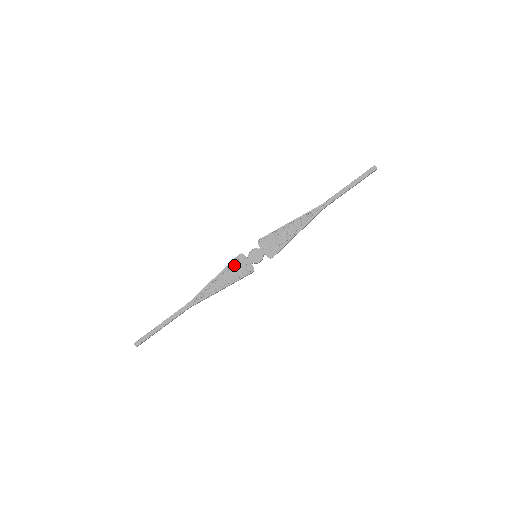
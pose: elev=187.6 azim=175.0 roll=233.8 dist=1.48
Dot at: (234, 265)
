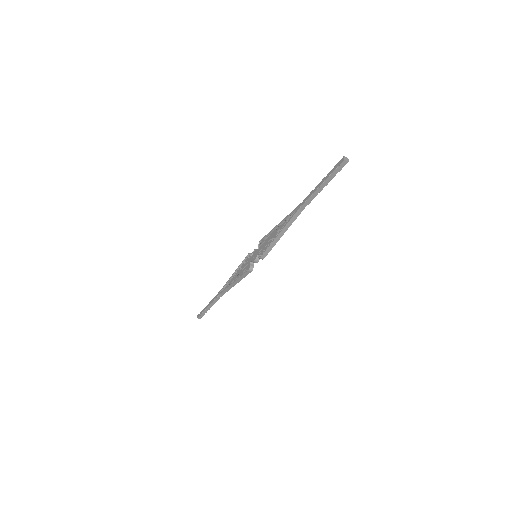
Dot at: (244, 263)
